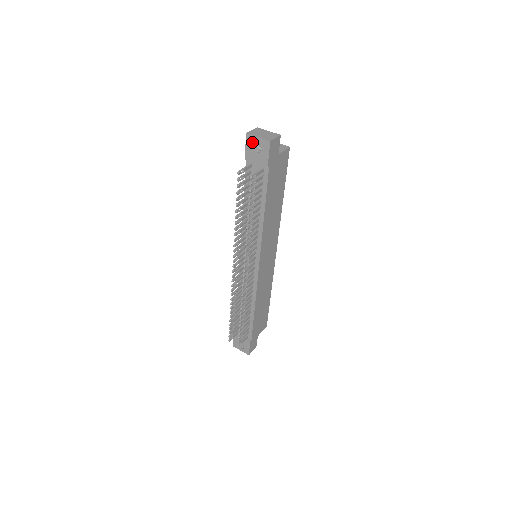
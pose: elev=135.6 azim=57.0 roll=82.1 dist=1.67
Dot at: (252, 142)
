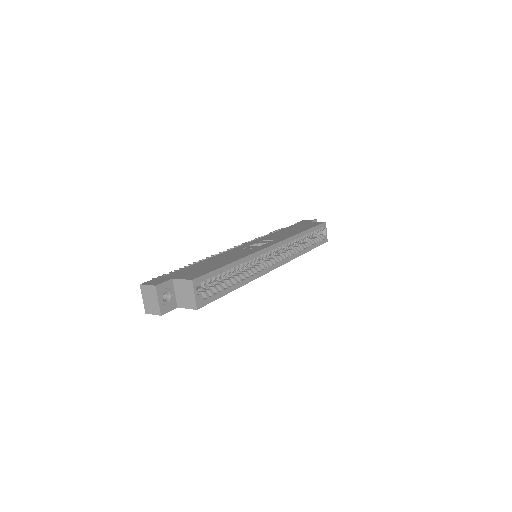
Dot at: occluded
